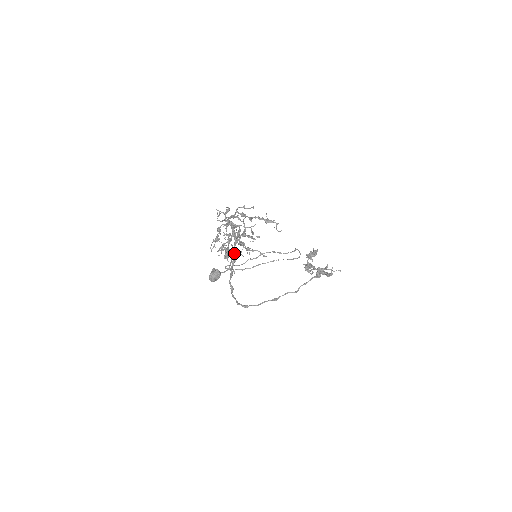
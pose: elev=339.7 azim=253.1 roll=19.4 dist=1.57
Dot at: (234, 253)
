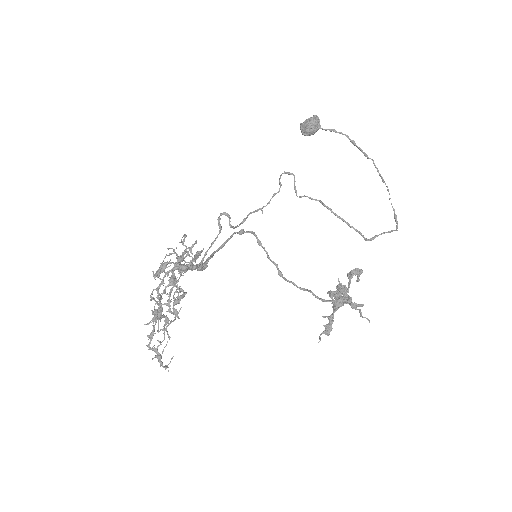
Dot at: occluded
